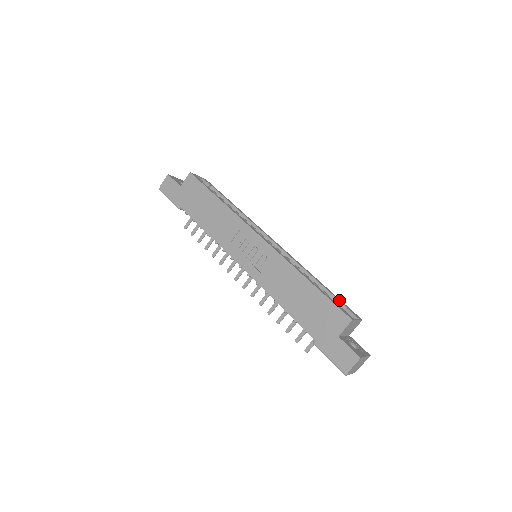
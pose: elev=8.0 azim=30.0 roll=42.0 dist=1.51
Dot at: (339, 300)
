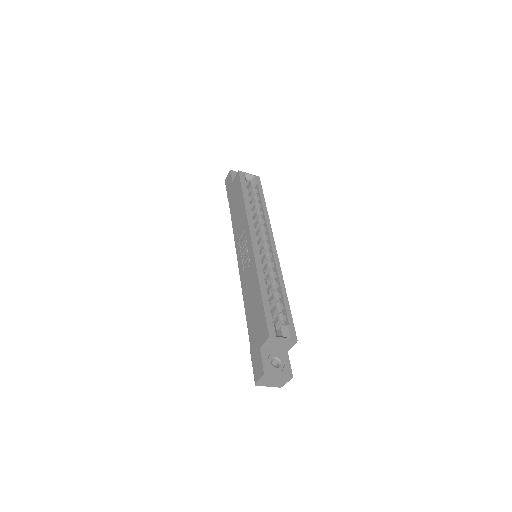
Dot at: (288, 316)
